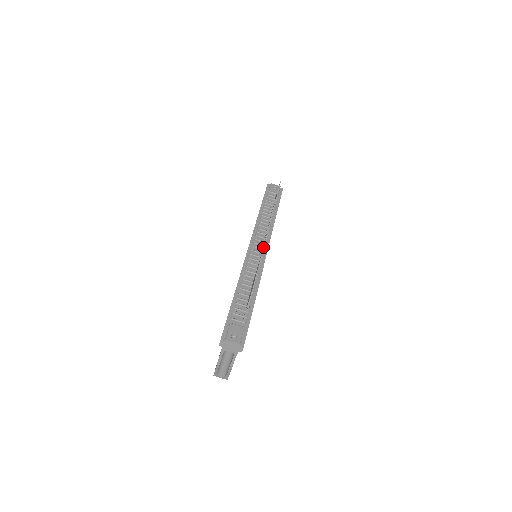
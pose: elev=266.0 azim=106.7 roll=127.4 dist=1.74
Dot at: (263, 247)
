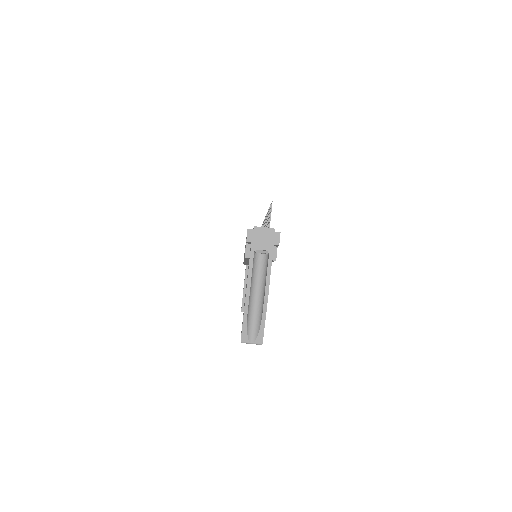
Dot at: occluded
